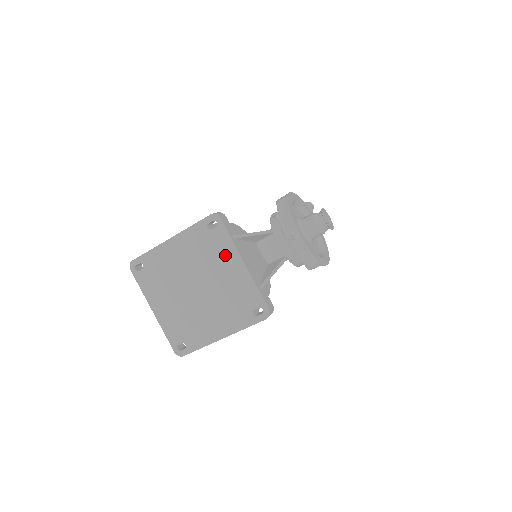
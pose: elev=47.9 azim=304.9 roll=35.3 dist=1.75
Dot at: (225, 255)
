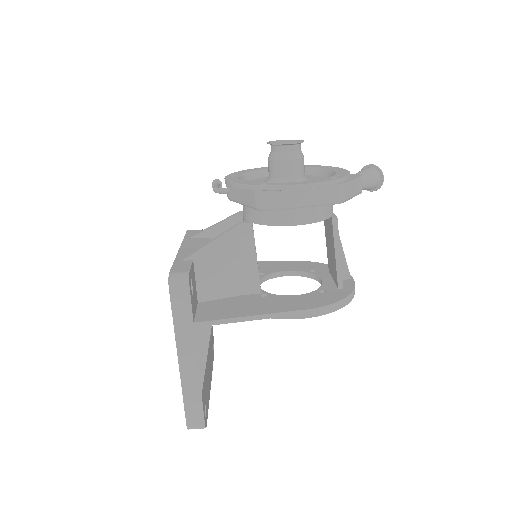
Dot at: occluded
